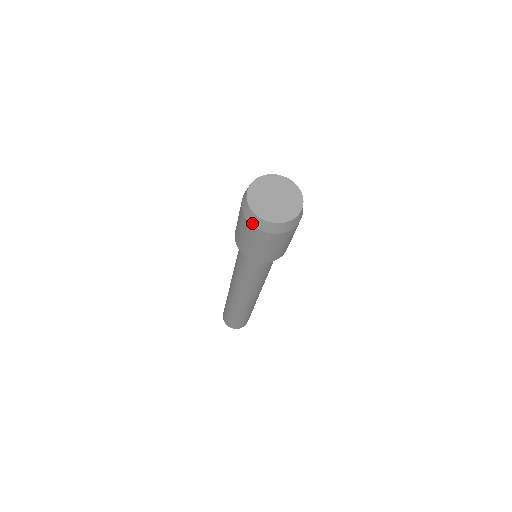
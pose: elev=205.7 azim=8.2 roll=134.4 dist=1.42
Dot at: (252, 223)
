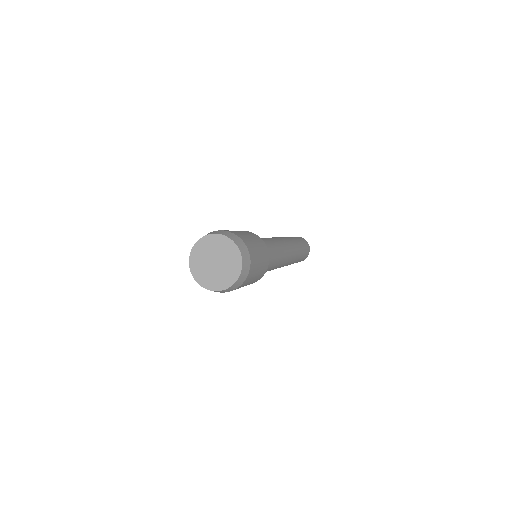
Dot at: occluded
